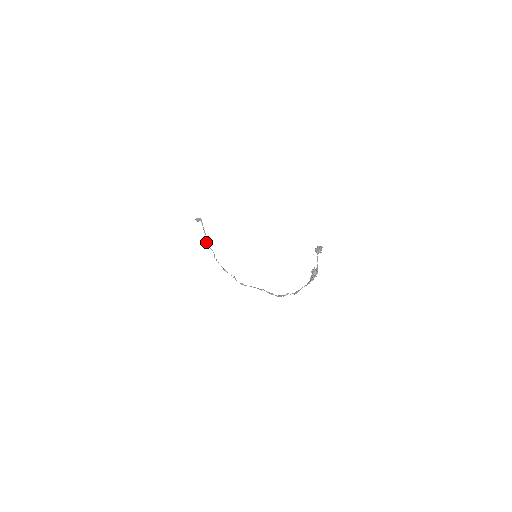
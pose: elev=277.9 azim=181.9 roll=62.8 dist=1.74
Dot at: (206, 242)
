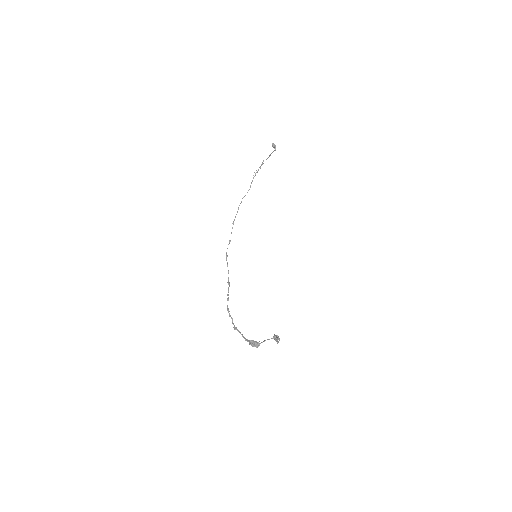
Dot at: (257, 171)
